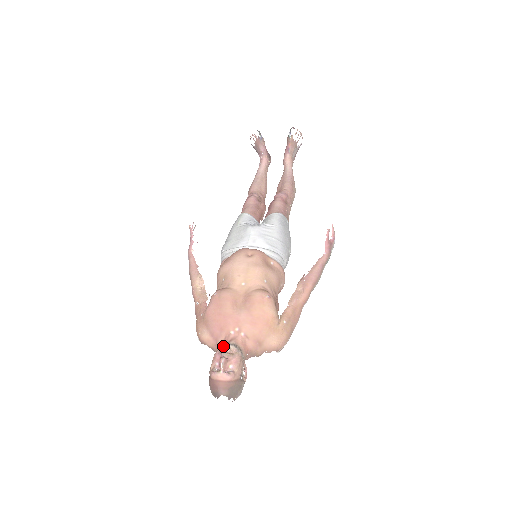
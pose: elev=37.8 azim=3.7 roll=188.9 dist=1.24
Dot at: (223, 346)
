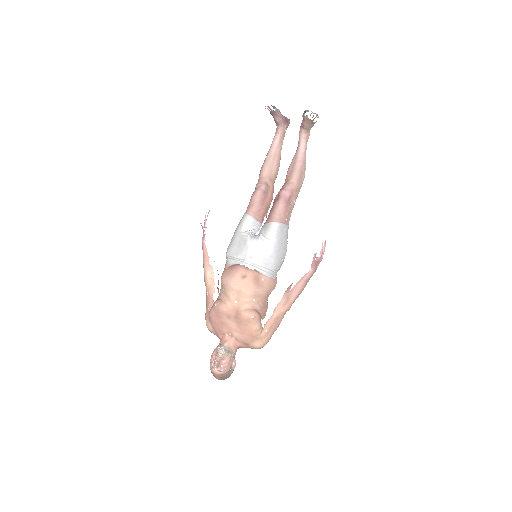
Dot at: (218, 351)
